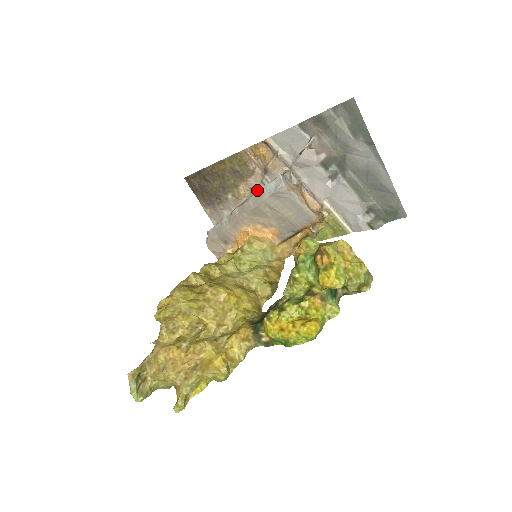
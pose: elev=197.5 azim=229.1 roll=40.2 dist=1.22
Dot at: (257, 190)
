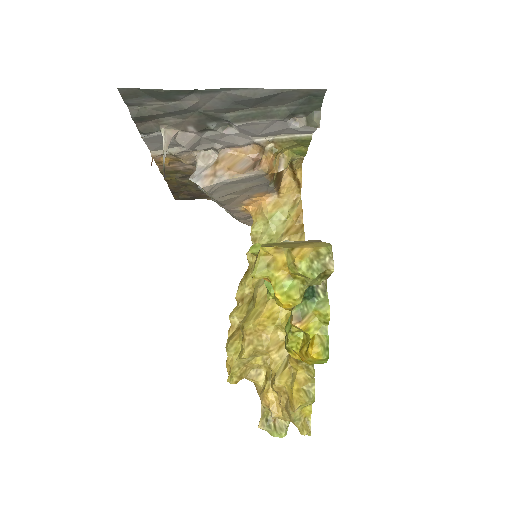
Dot at: occluded
